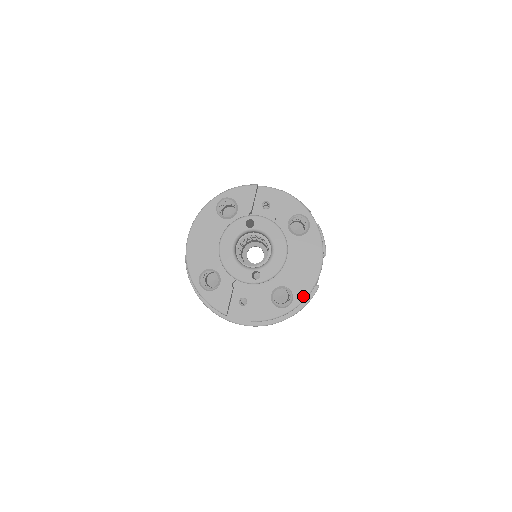
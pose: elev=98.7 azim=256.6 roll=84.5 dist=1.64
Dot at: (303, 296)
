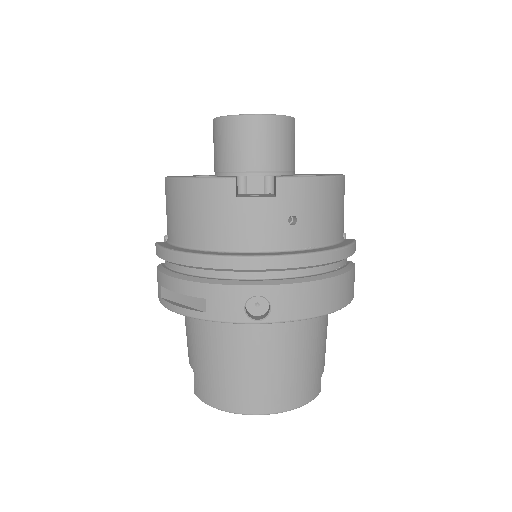
Dot at: occluded
